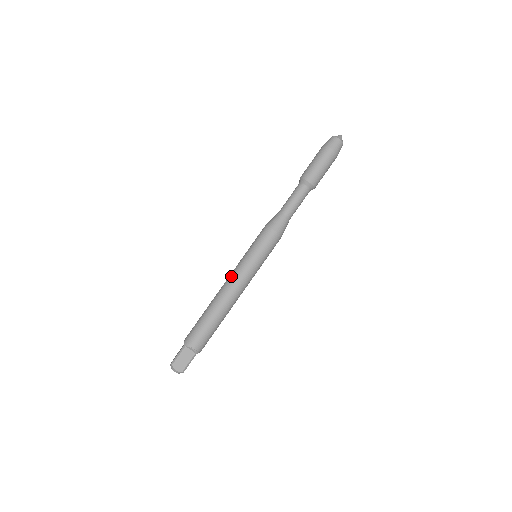
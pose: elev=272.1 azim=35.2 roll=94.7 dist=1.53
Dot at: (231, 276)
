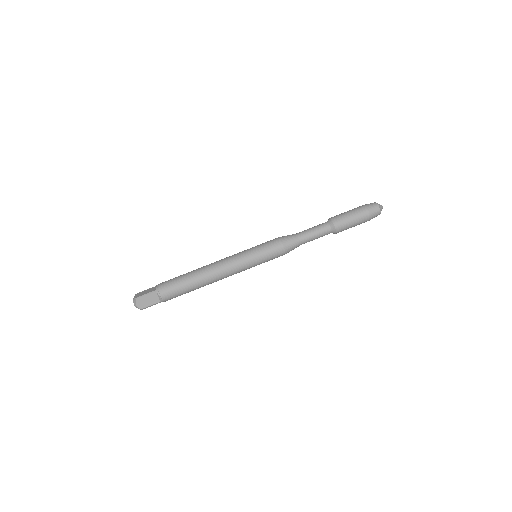
Dot at: (227, 261)
